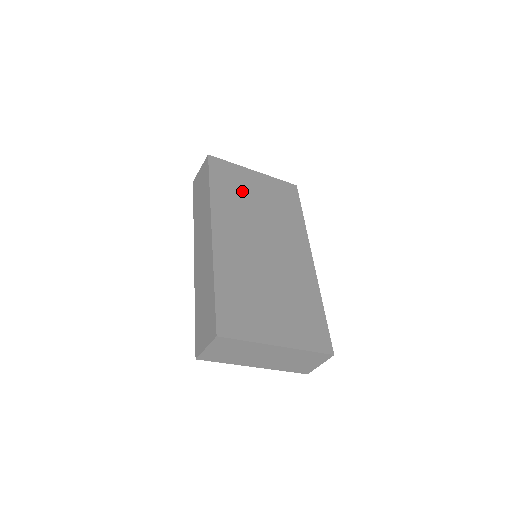
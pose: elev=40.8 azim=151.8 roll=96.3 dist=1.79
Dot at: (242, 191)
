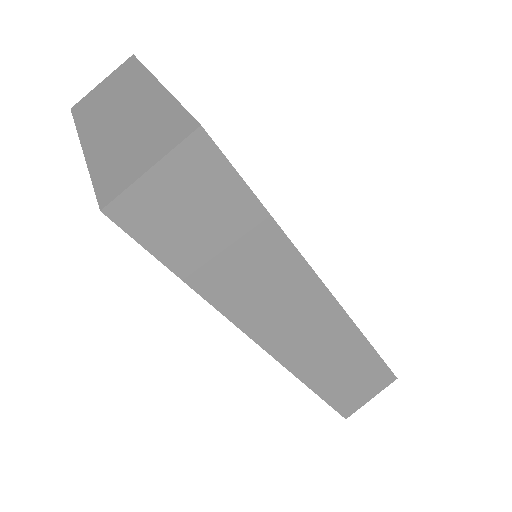
Dot at: occluded
